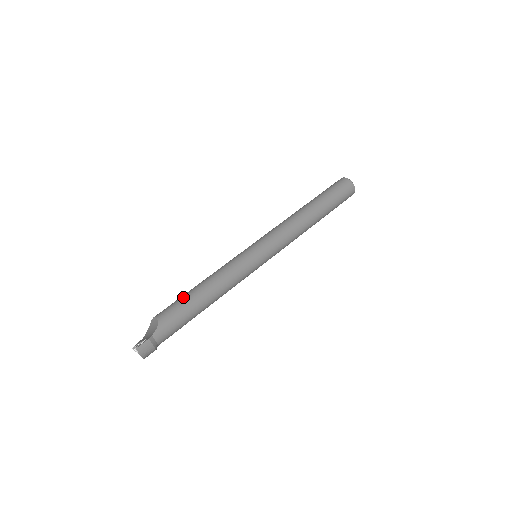
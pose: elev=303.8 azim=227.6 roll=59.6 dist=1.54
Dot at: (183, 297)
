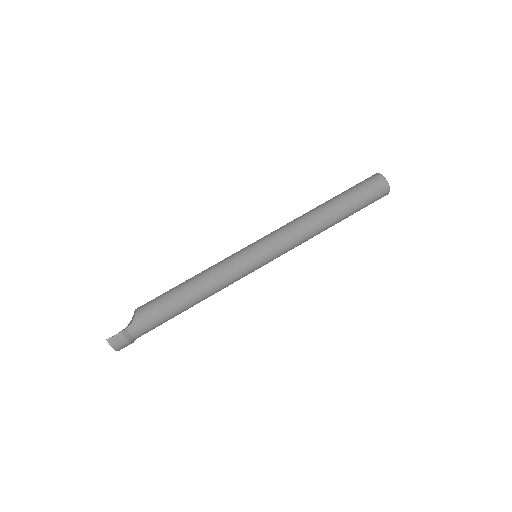
Dot at: (166, 292)
